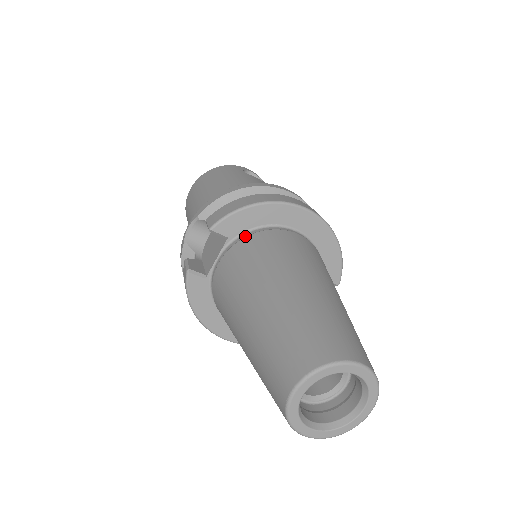
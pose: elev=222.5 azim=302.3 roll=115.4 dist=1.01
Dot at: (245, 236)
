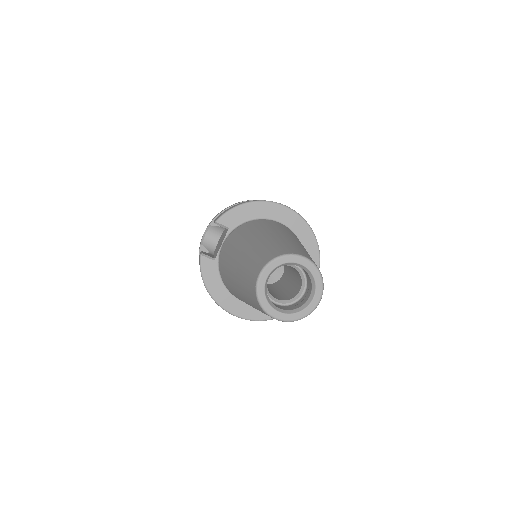
Dot at: (241, 225)
